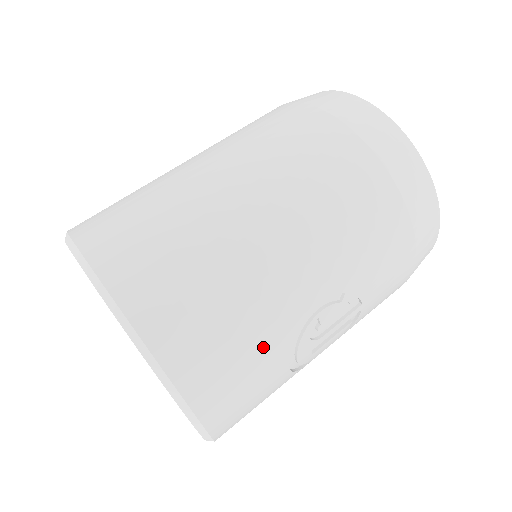
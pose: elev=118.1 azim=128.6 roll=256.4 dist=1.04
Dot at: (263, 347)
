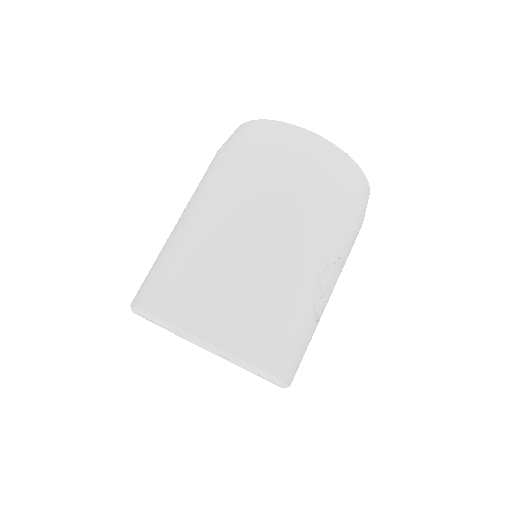
Dot at: (296, 319)
